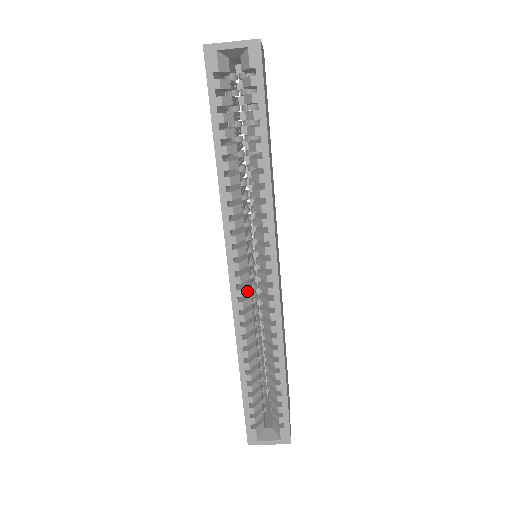
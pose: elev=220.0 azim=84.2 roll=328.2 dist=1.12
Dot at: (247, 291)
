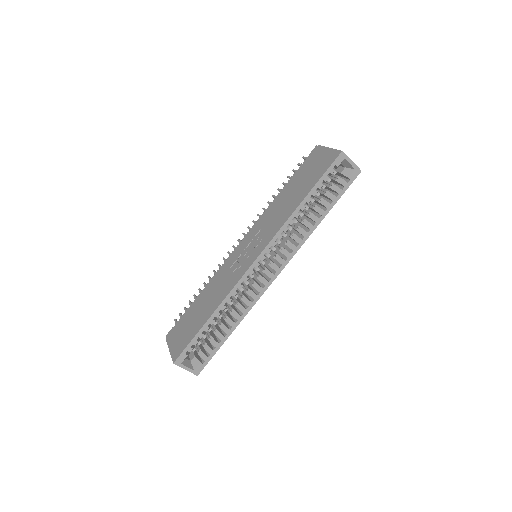
Dot at: occluded
